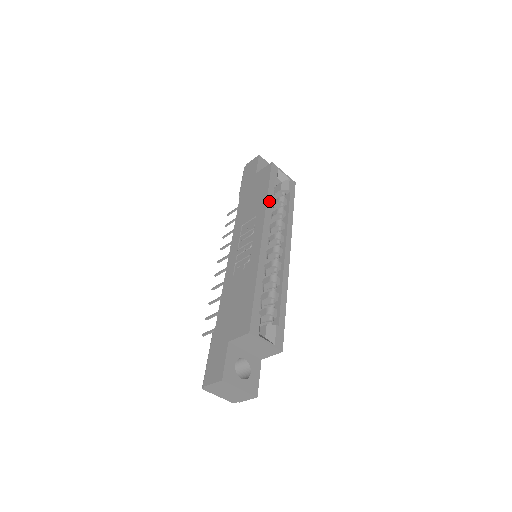
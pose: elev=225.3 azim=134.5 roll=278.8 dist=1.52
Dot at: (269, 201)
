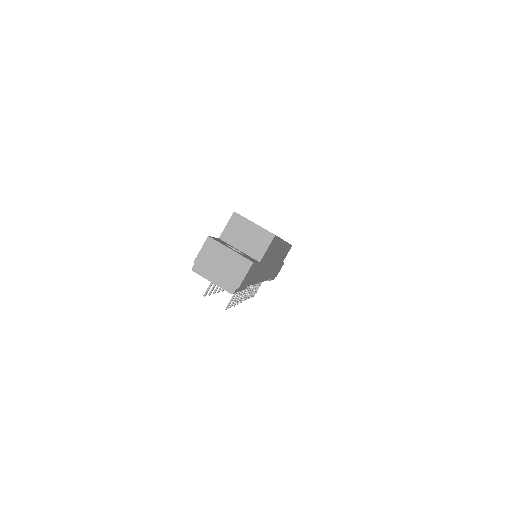
Dot at: occluded
